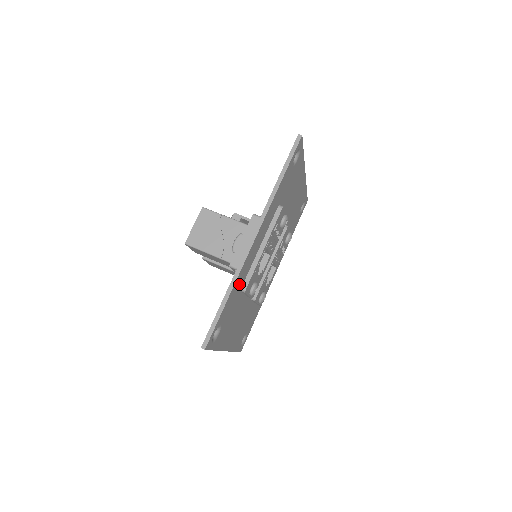
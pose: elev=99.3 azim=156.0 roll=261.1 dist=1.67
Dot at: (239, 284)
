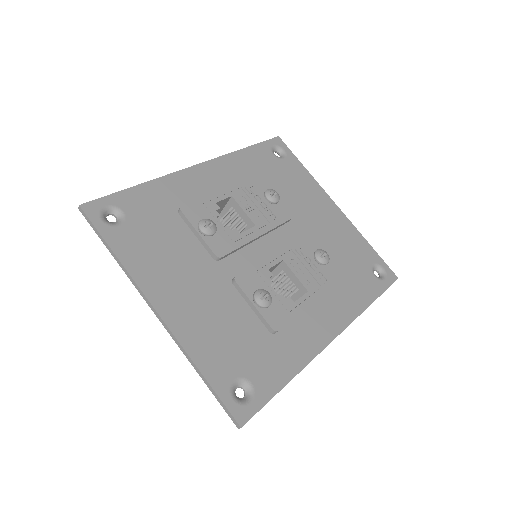
Dot at: (170, 196)
